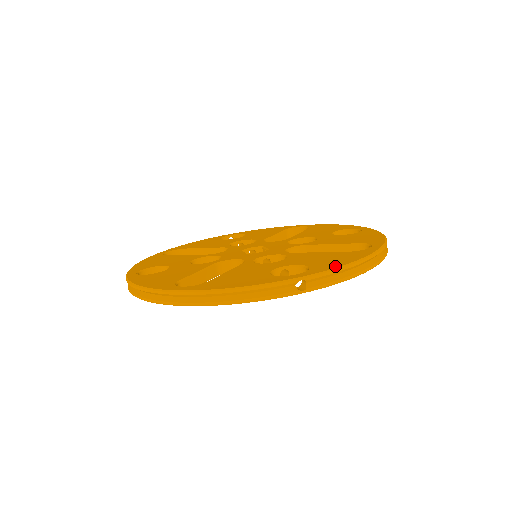
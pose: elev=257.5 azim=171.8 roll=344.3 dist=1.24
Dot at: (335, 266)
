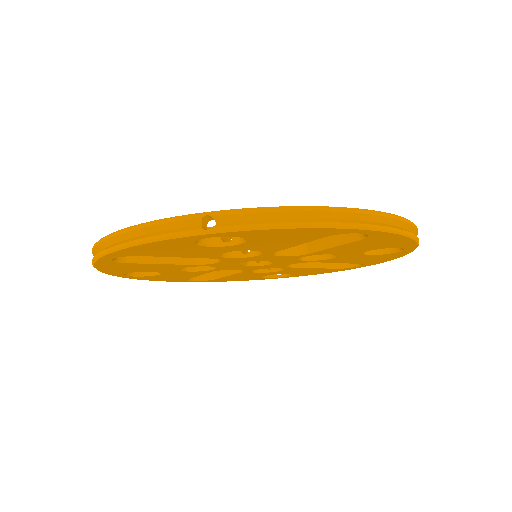
Dot at: (265, 208)
